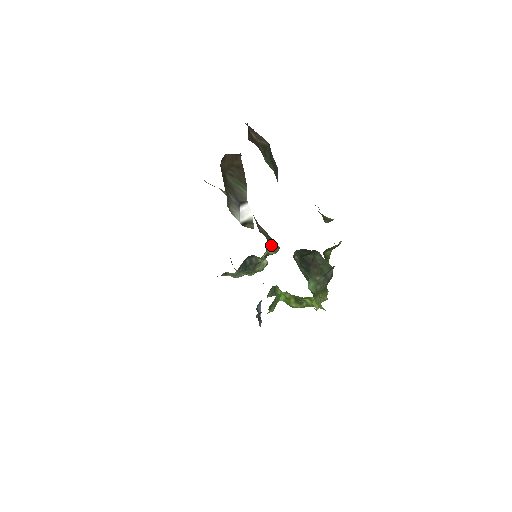
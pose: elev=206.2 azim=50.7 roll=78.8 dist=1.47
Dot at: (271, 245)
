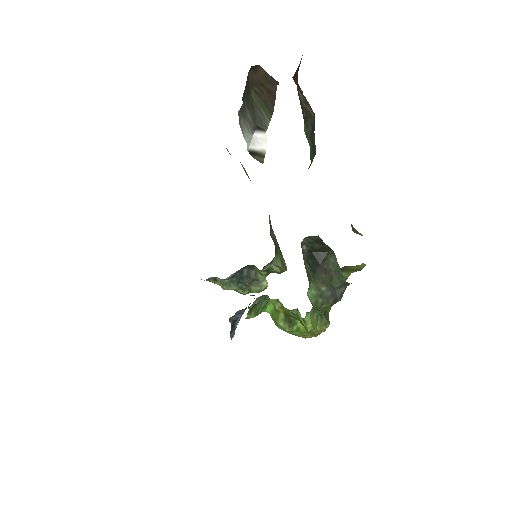
Dot at: (278, 260)
